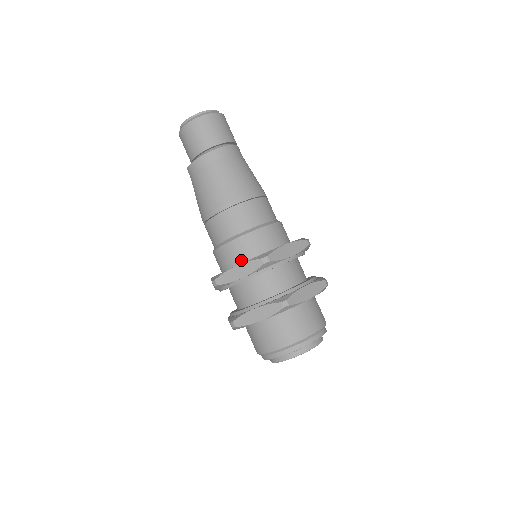
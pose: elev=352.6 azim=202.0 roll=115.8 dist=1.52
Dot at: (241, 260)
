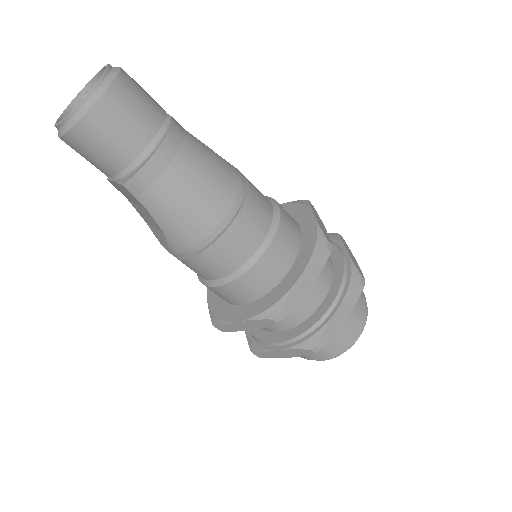
Dot at: (286, 268)
